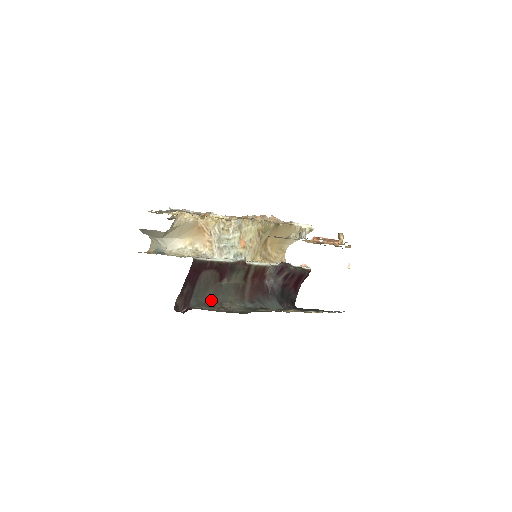
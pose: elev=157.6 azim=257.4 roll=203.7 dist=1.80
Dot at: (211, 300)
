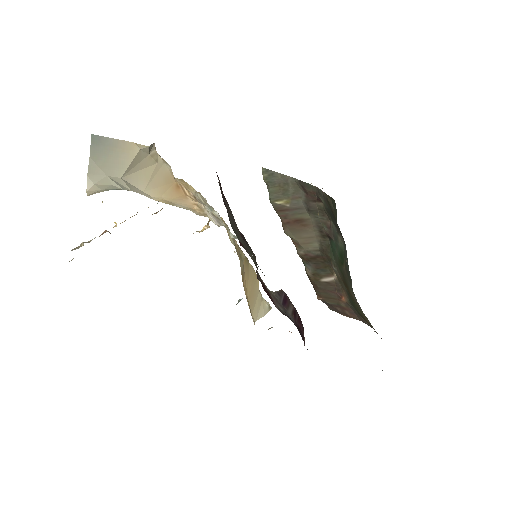
Dot at: occluded
